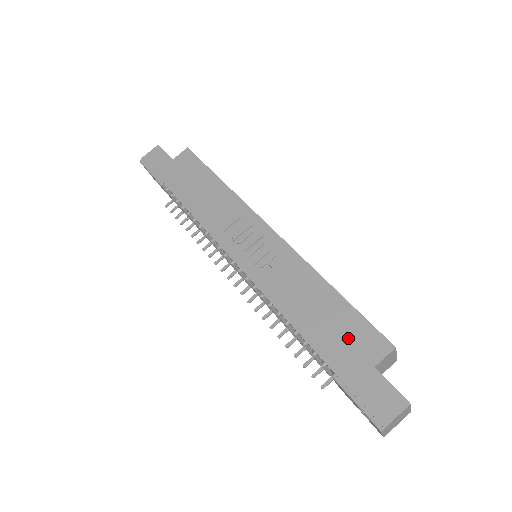
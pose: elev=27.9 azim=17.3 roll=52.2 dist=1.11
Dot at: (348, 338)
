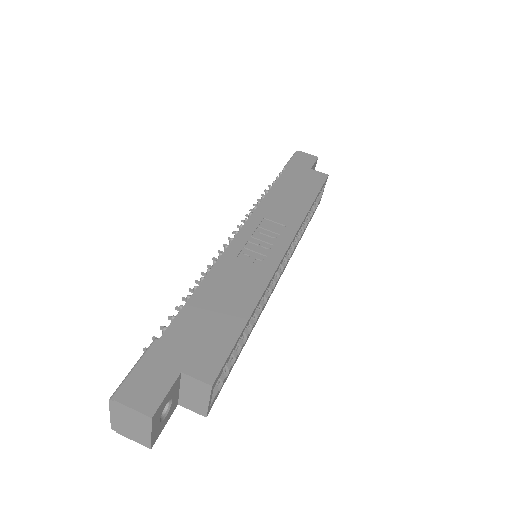
Dot at: (203, 340)
